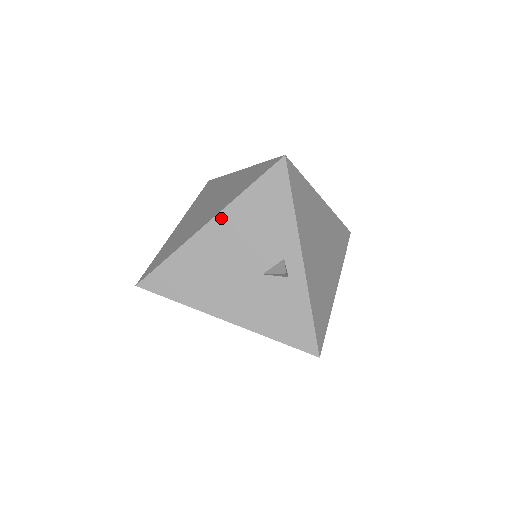
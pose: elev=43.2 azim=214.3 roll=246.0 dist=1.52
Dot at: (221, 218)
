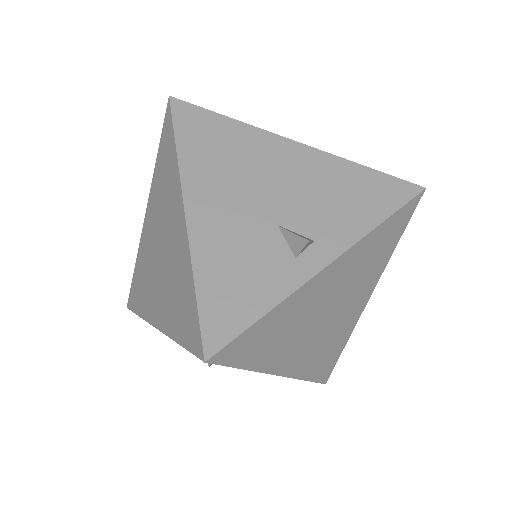
Dot at: (312, 153)
